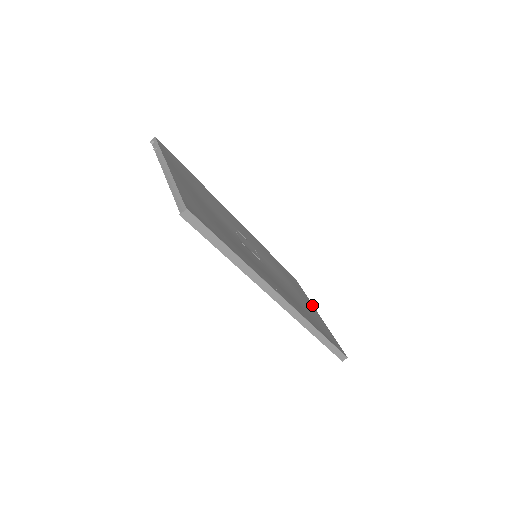
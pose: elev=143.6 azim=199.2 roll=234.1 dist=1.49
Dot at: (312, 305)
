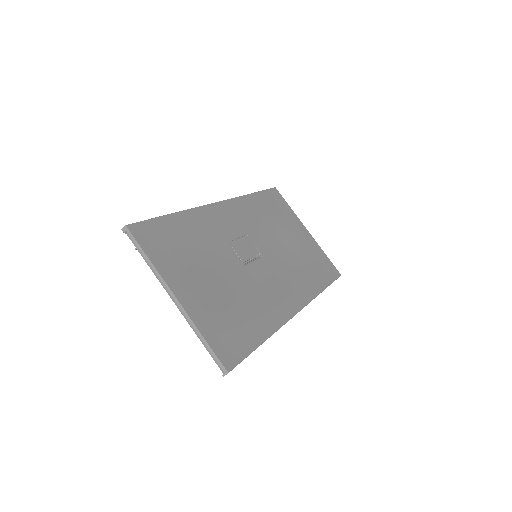
Dot at: (300, 223)
